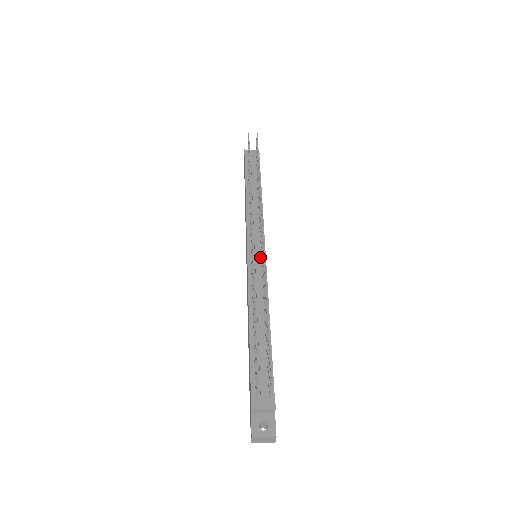
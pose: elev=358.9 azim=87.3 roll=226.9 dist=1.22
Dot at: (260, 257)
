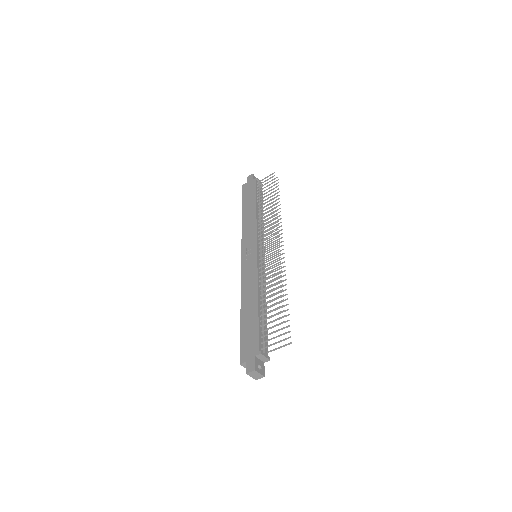
Dot at: (263, 260)
